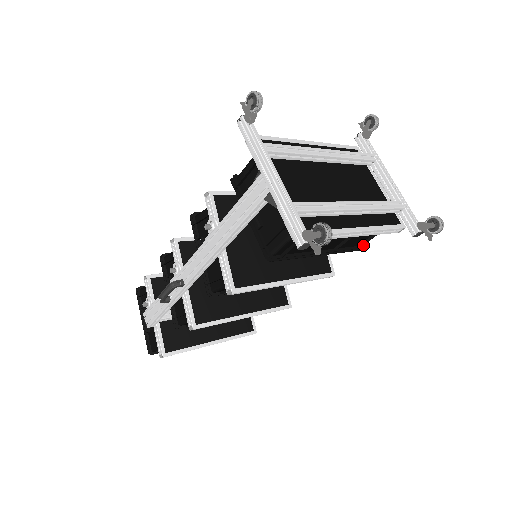
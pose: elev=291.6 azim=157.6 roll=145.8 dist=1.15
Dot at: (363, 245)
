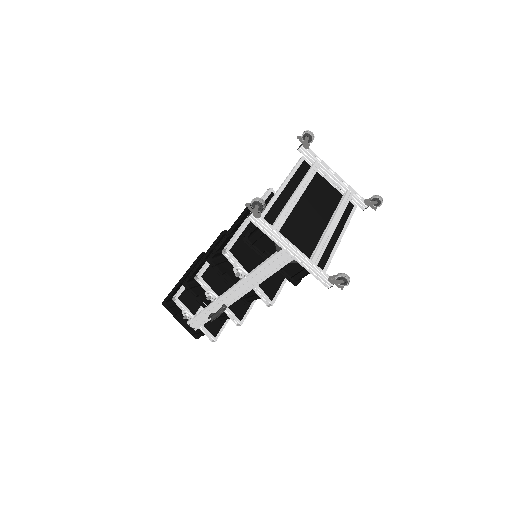
Dot at: occluded
